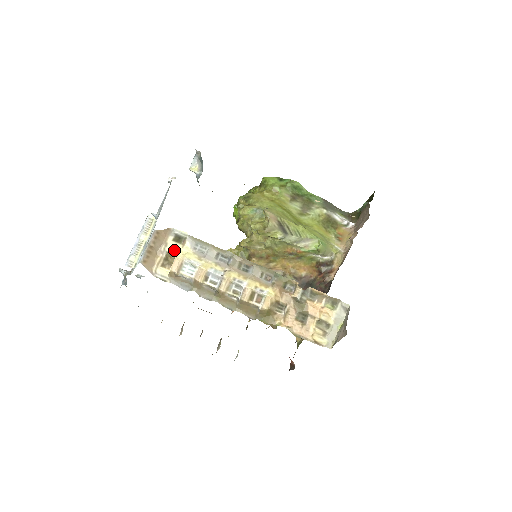
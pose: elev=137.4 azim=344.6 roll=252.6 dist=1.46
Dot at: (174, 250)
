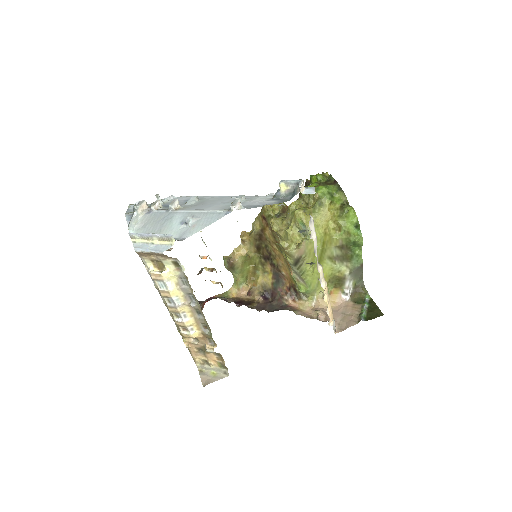
Dot at: (167, 265)
